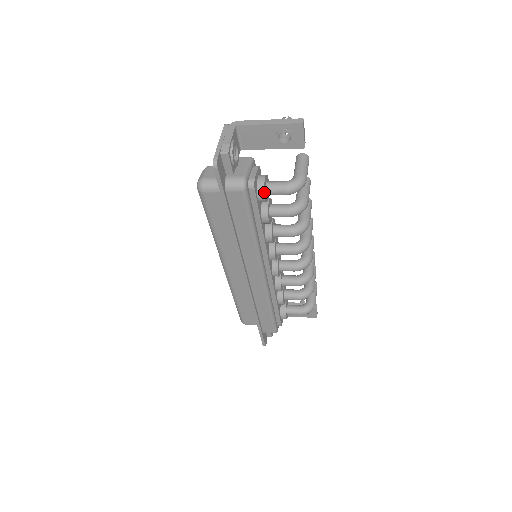
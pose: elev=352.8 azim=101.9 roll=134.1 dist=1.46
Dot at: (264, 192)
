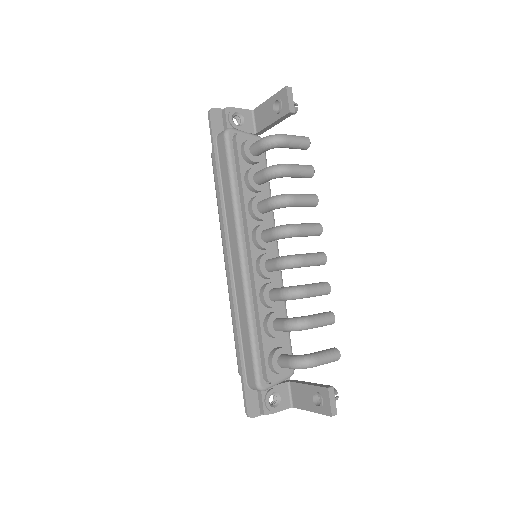
Dot at: (245, 145)
